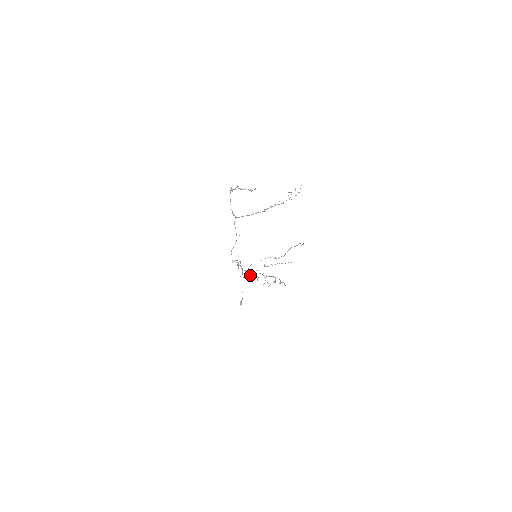
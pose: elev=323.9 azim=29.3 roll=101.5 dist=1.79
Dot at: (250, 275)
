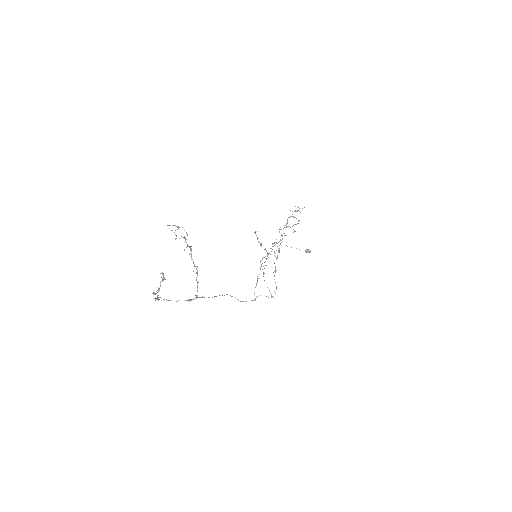
Dot at: occluded
